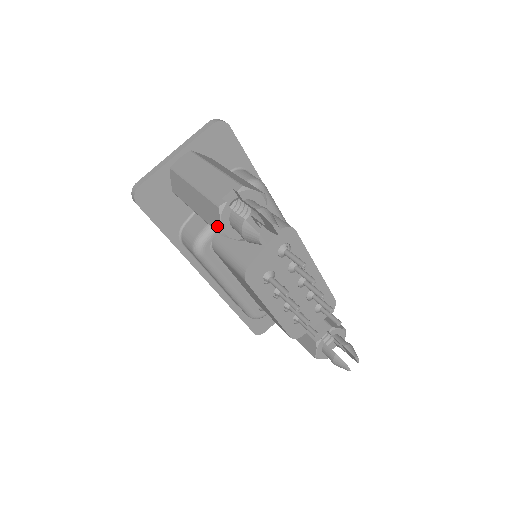
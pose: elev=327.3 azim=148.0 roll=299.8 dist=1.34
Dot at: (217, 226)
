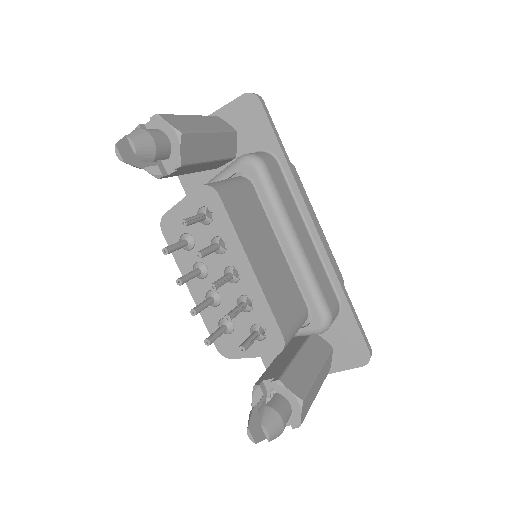
Dot at: occluded
